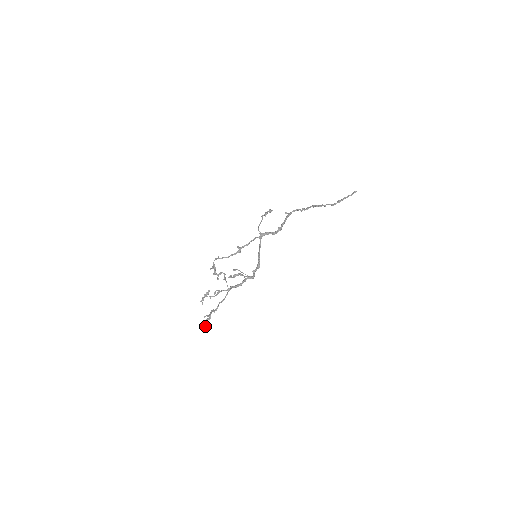
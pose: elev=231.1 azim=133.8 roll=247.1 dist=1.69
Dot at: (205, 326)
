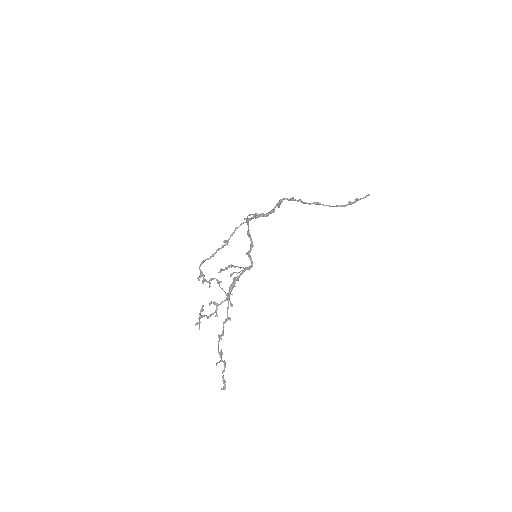
Dot at: occluded
